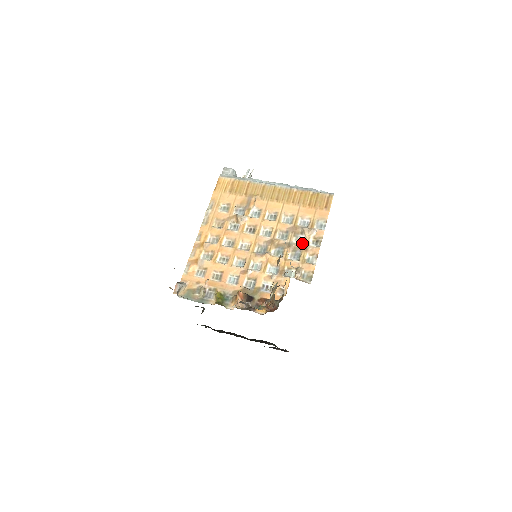
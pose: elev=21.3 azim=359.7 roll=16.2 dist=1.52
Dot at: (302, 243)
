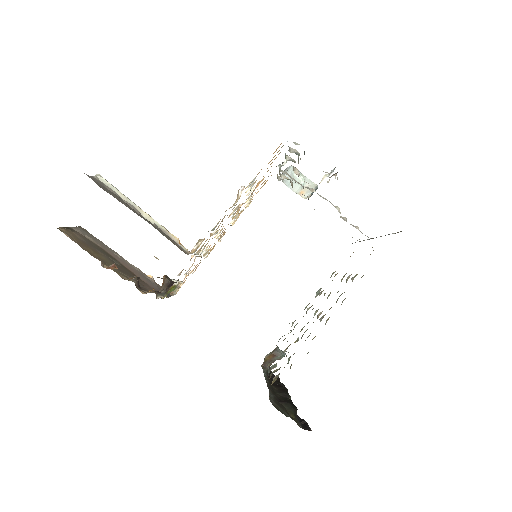
Dot at: occluded
